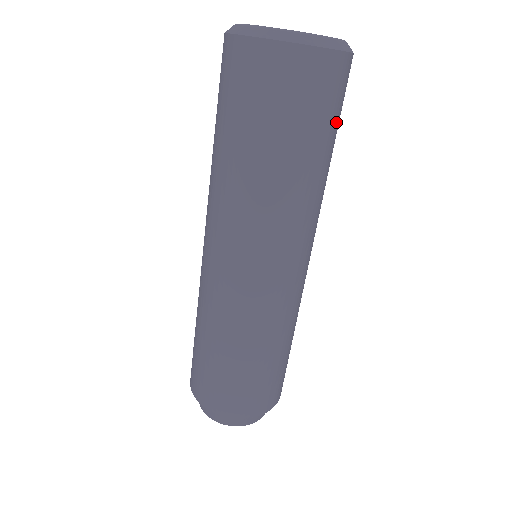
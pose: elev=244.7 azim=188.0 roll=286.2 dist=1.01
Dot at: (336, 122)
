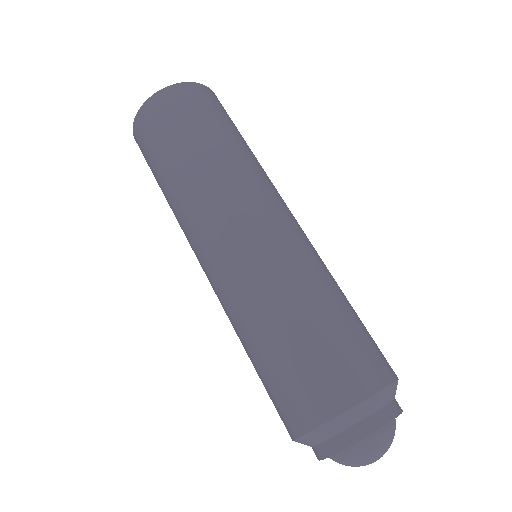
Dot at: occluded
